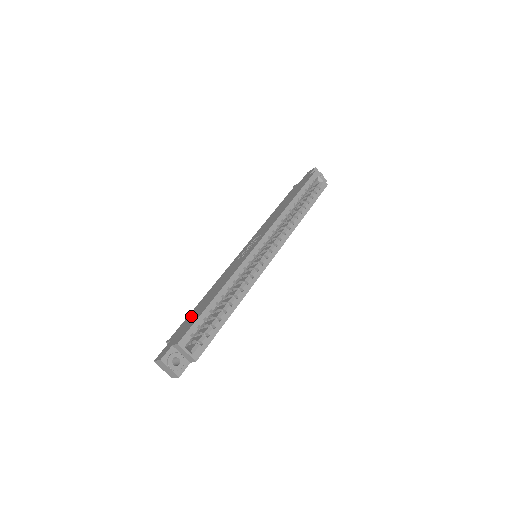
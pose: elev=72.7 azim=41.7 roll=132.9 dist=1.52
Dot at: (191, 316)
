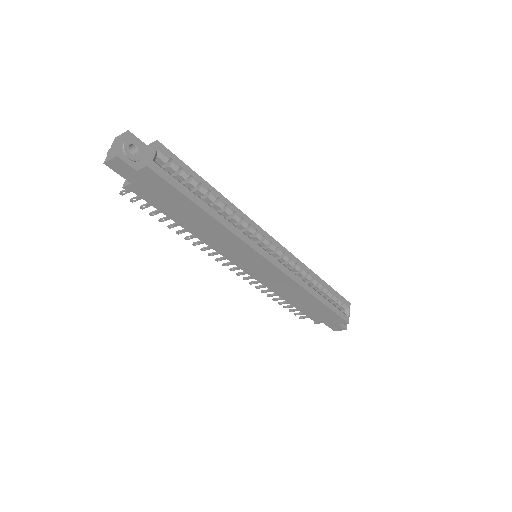
Dot at: occluded
